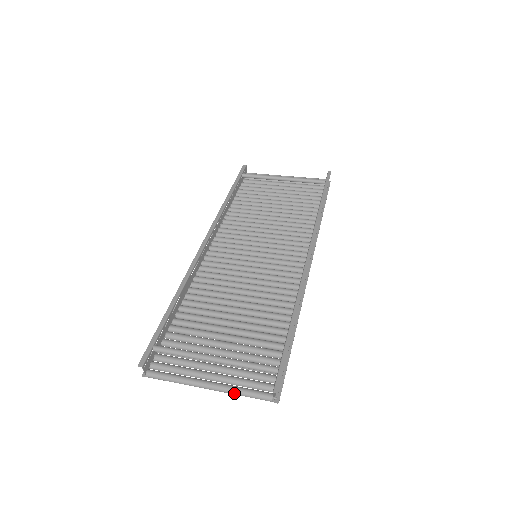
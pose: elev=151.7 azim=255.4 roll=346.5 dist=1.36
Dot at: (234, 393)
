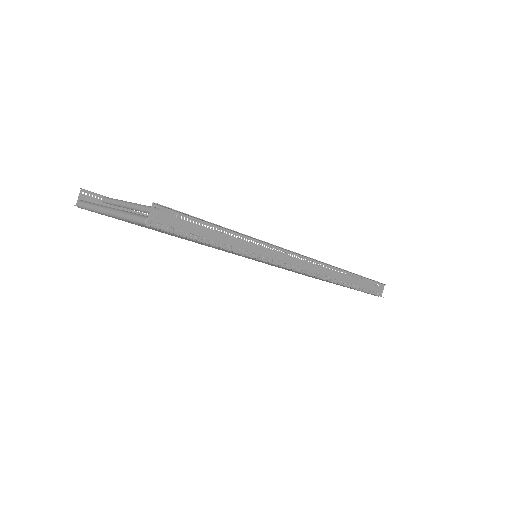
Dot at: (123, 214)
